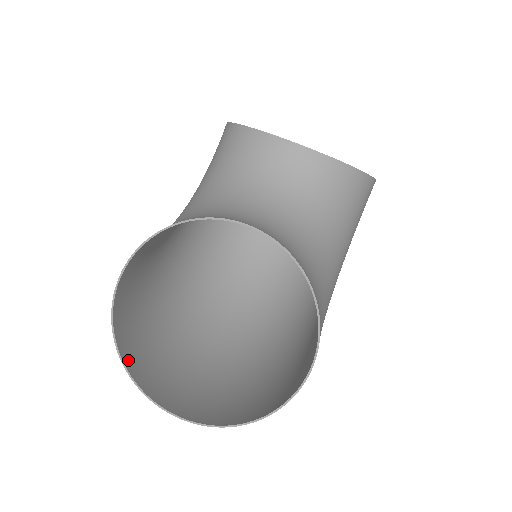
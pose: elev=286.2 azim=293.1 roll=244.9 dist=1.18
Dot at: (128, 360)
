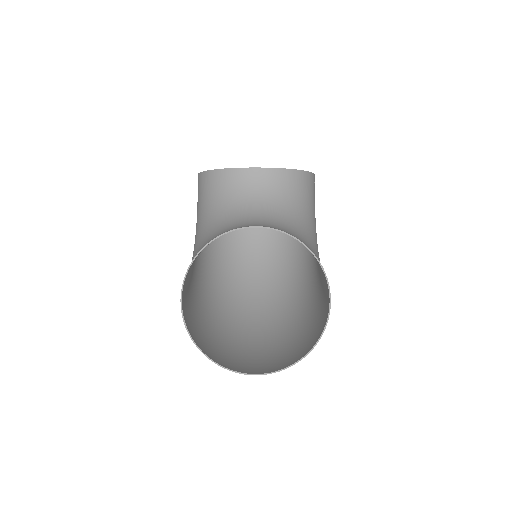
Dot at: (206, 352)
